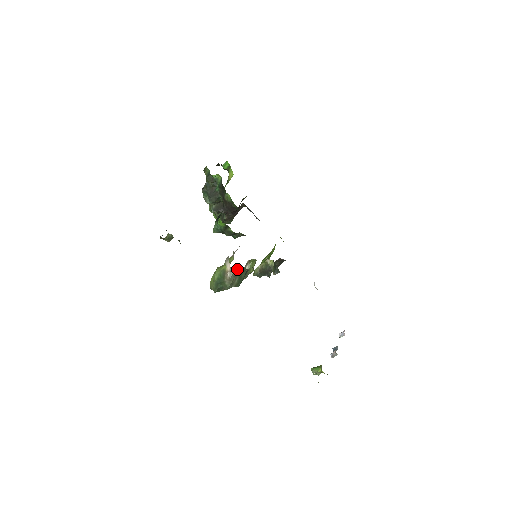
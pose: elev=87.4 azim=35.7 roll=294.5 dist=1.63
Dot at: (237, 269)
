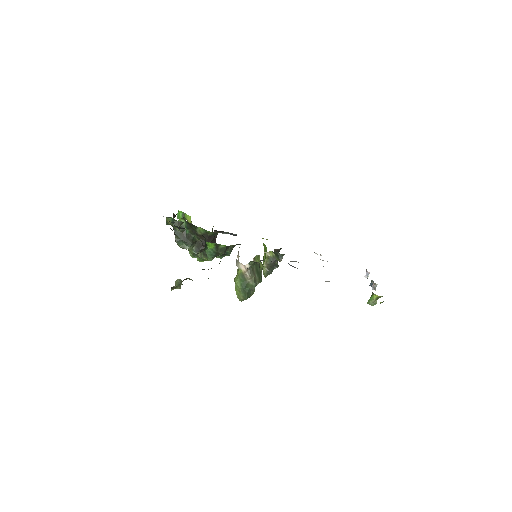
Dot at: (250, 266)
